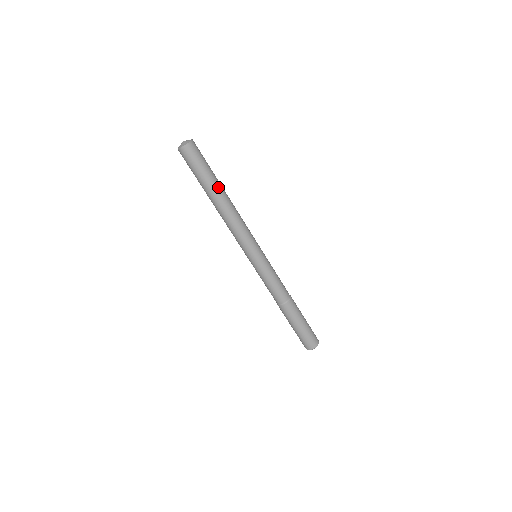
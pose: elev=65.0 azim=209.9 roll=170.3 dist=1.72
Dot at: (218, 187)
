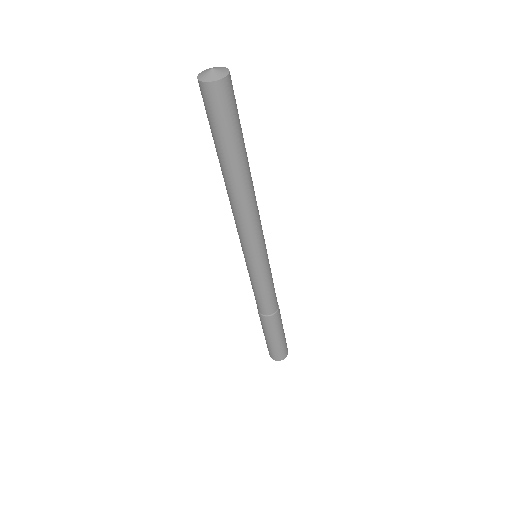
Dot at: (245, 159)
